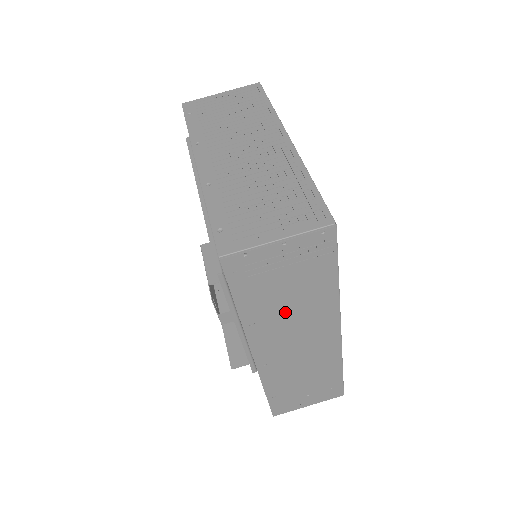
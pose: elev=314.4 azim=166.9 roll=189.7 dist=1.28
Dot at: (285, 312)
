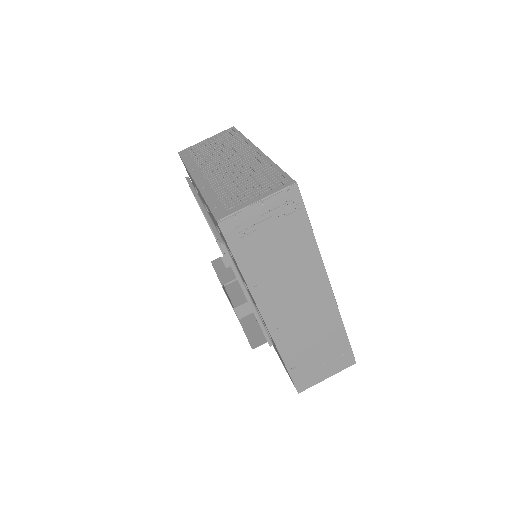
Dot at: (279, 270)
